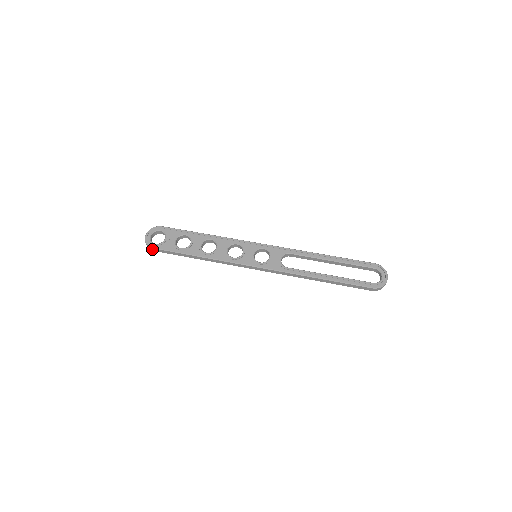
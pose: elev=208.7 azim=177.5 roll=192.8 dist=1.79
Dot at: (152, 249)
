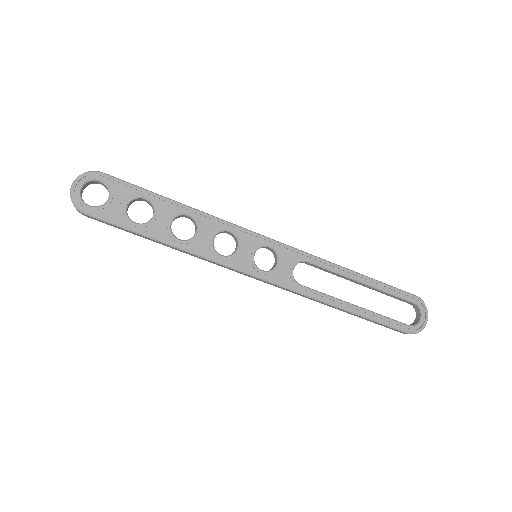
Dot at: (82, 213)
